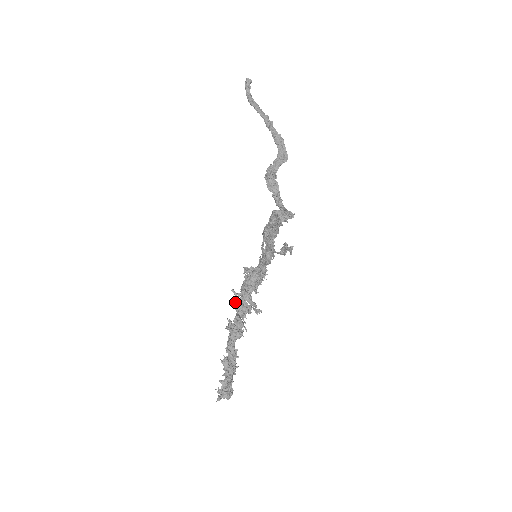
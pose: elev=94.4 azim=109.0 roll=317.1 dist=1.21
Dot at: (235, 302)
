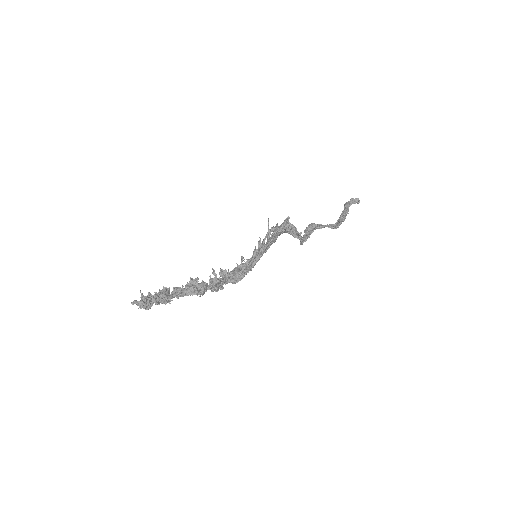
Dot at: (213, 269)
